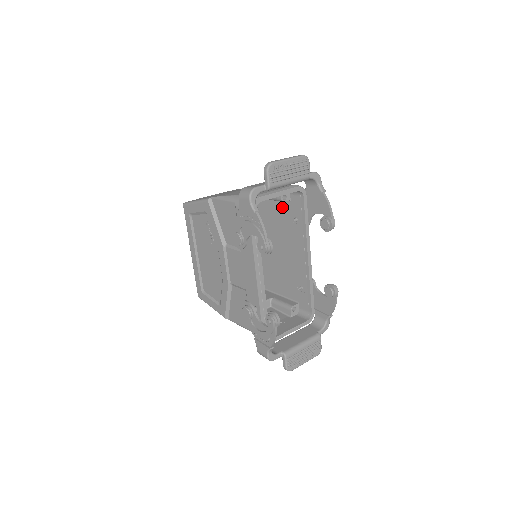
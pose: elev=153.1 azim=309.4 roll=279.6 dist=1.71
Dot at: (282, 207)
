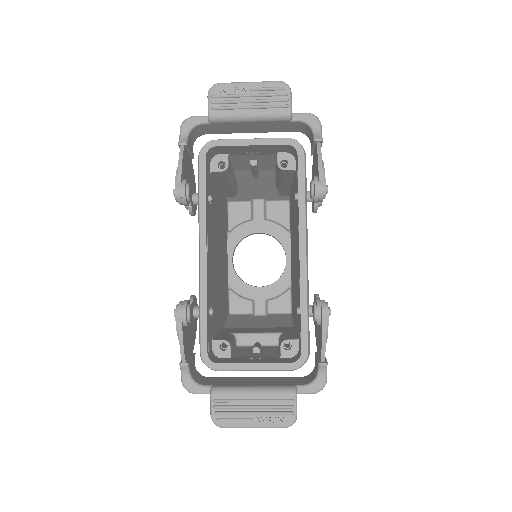
Dot at: (295, 186)
